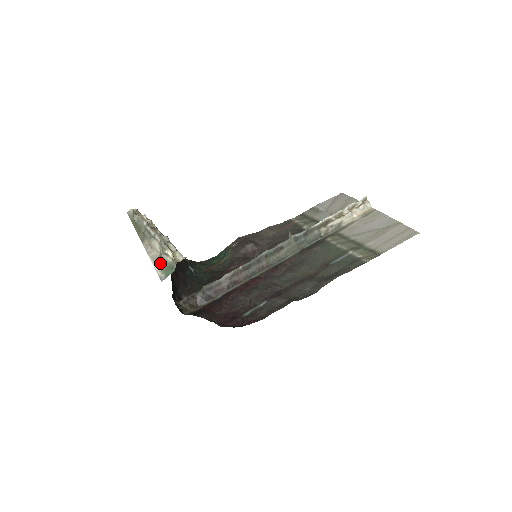
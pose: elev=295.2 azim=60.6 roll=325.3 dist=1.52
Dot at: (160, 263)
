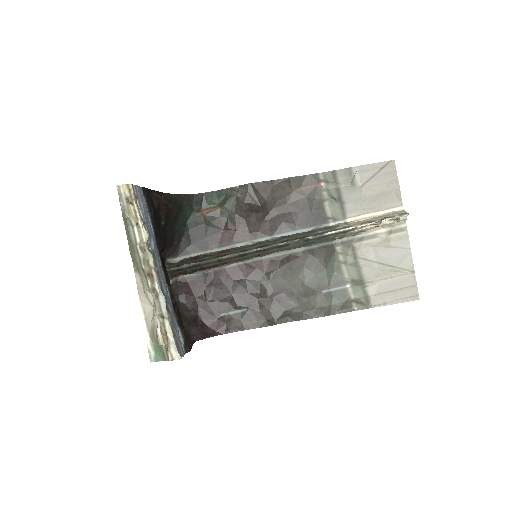
Dot at: (151, 336)
